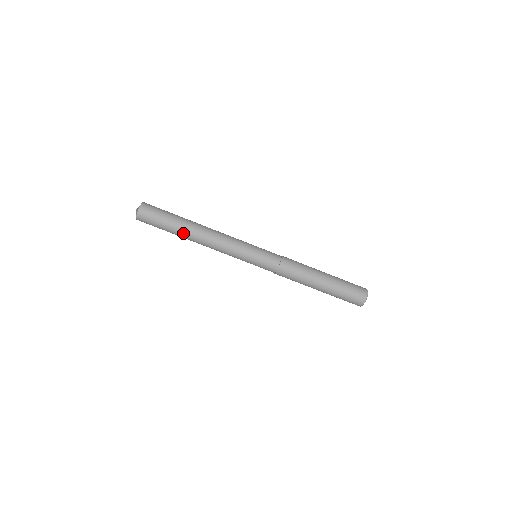
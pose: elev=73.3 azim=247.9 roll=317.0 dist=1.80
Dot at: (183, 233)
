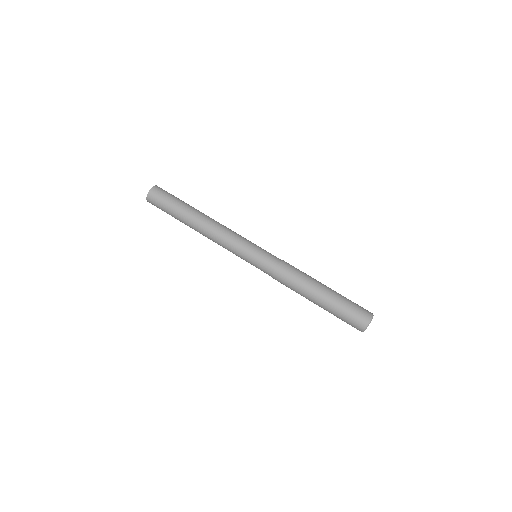
Dot at: (191, 211)
